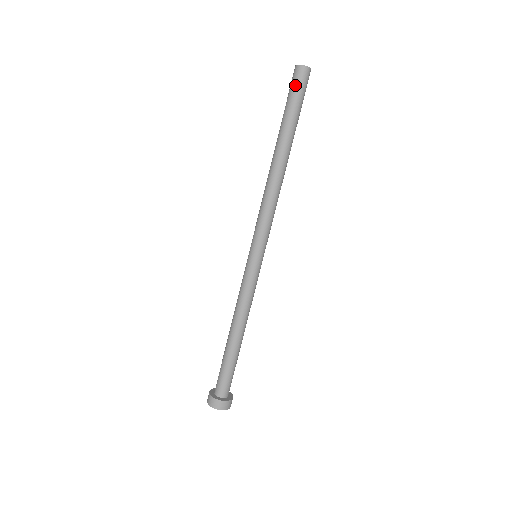
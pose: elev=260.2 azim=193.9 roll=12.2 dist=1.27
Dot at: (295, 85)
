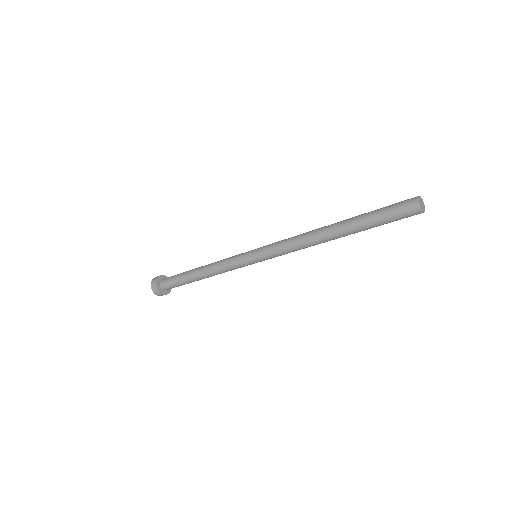
Dot at: (400, 214)
